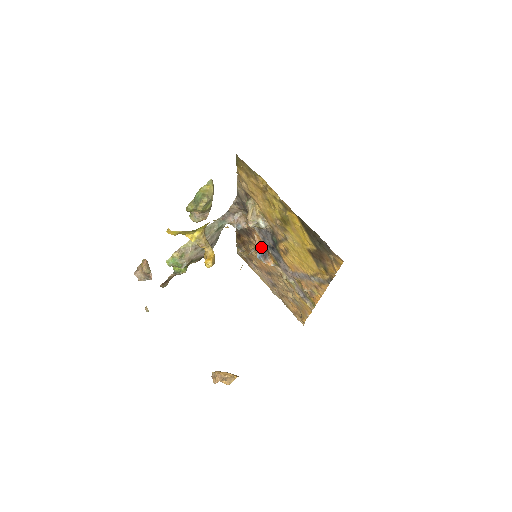
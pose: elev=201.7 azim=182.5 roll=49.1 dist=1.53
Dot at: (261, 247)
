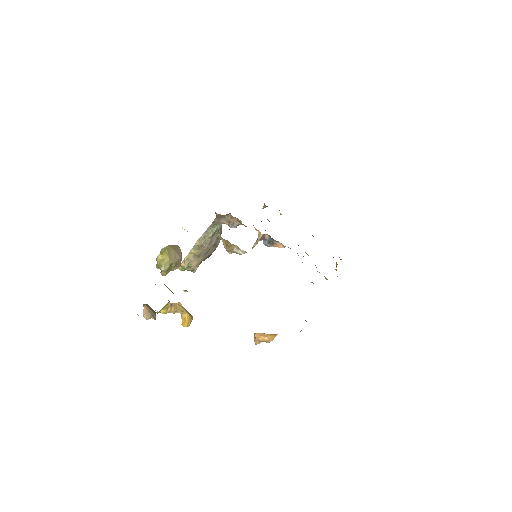
Dot at: (266, 234)
